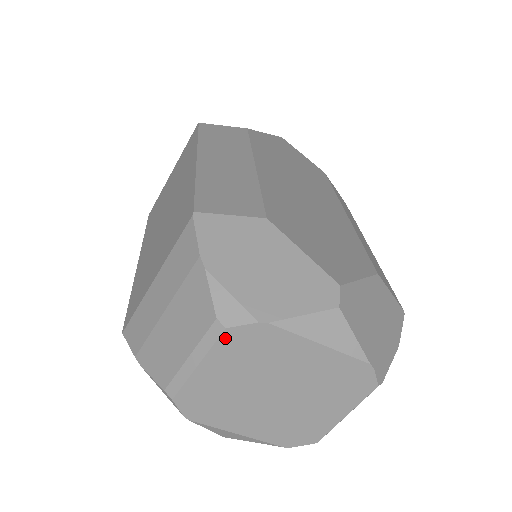
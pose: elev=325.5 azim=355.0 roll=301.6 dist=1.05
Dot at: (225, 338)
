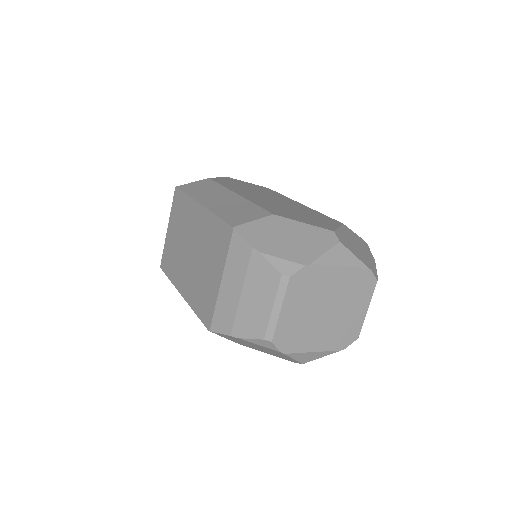
Dot at: (291, 284)
